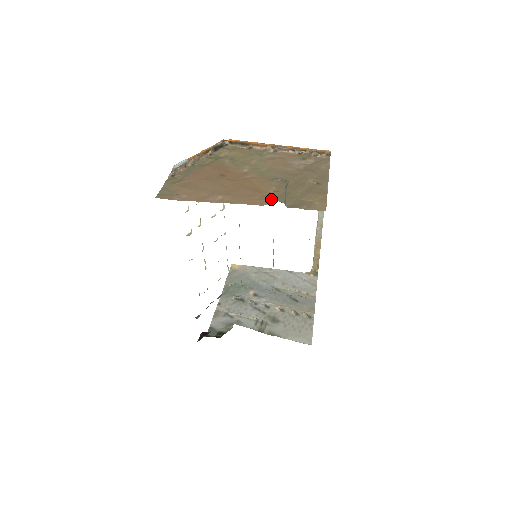
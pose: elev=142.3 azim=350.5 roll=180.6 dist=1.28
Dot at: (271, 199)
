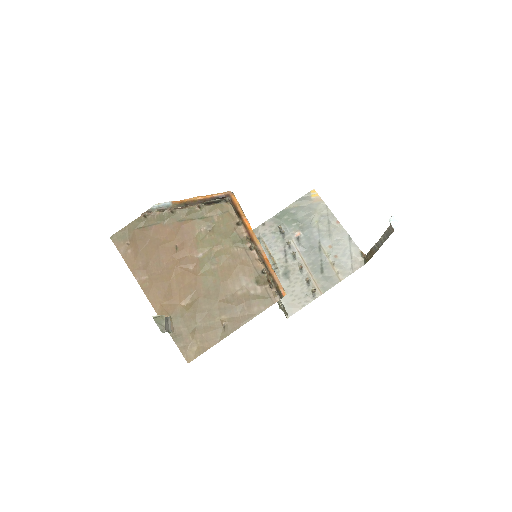
Dot at: (170, 315)
